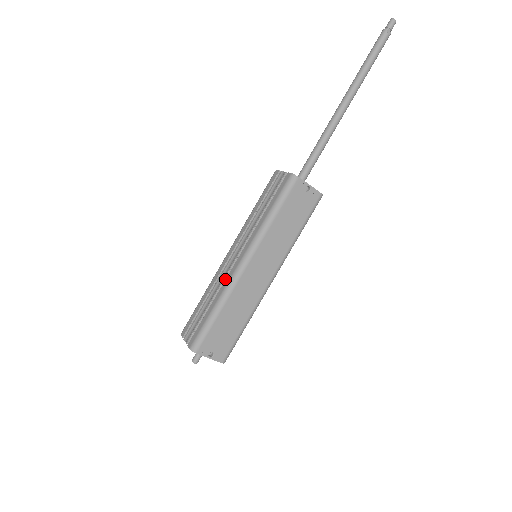
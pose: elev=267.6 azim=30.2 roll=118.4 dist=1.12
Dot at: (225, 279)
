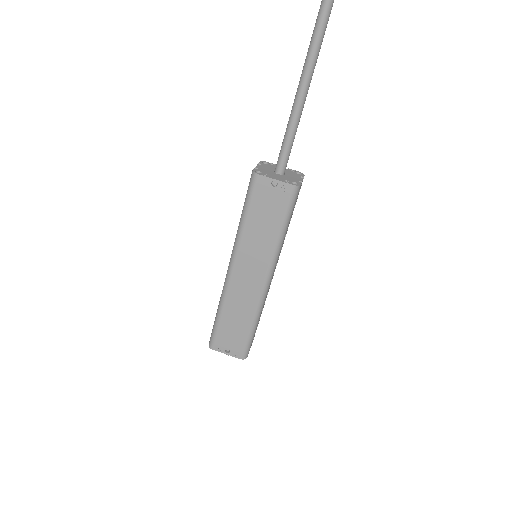
Dot at: occluded
